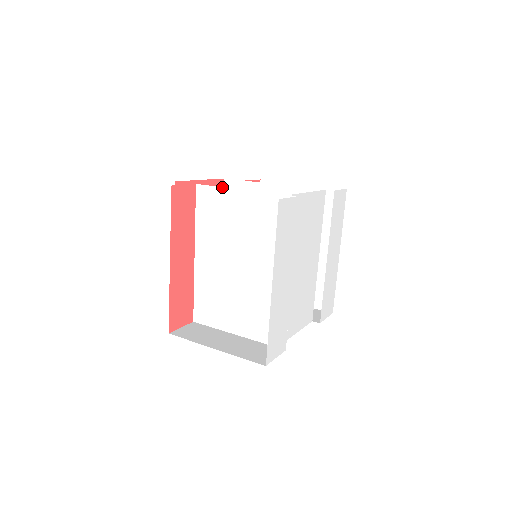
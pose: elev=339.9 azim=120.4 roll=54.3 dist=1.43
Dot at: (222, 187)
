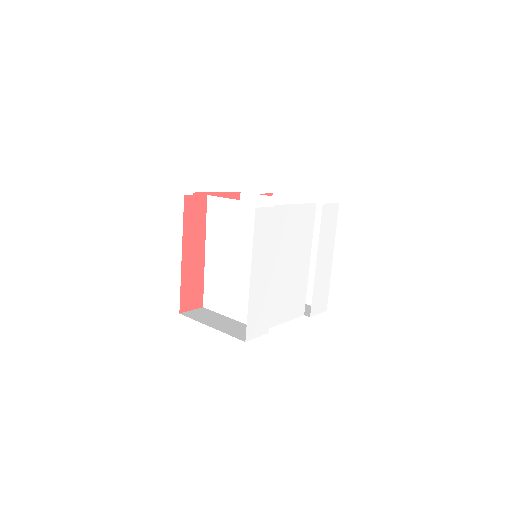
Dot at: (225, 198)
